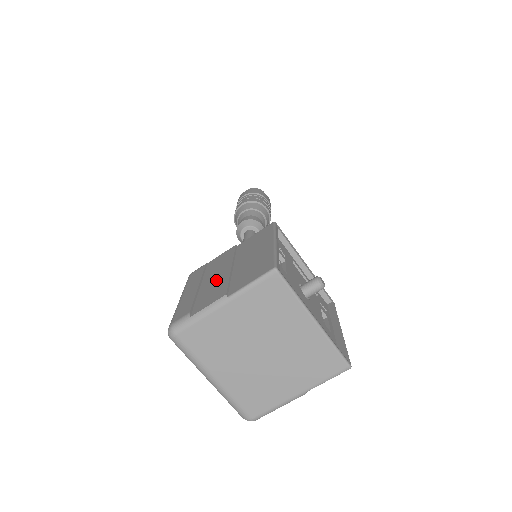
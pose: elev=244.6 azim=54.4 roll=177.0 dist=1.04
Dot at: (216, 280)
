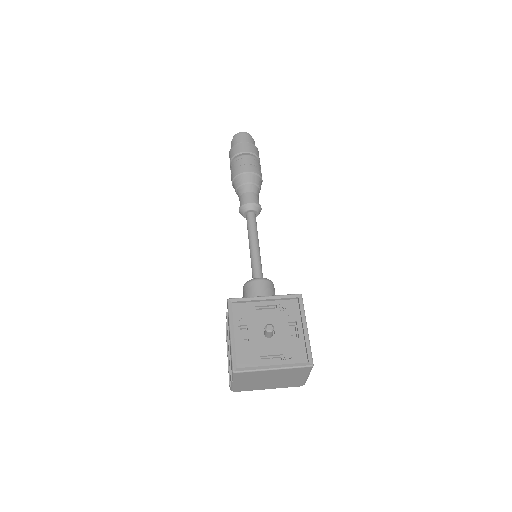
Dot at: occluded
